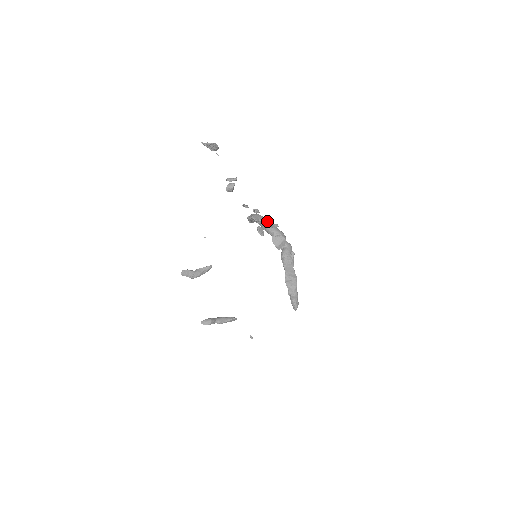
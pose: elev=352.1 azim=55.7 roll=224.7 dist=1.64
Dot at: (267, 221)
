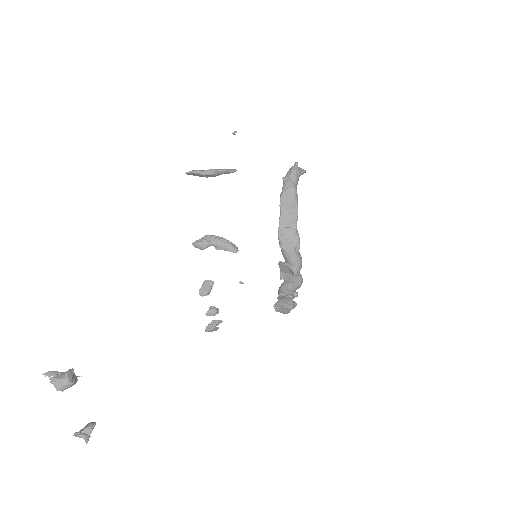
Dot at: (295, 221)
